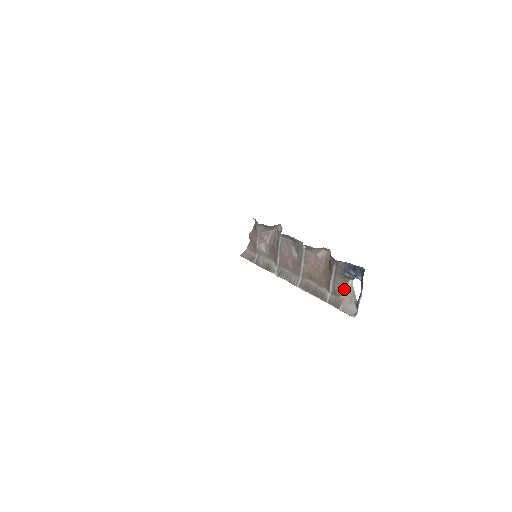
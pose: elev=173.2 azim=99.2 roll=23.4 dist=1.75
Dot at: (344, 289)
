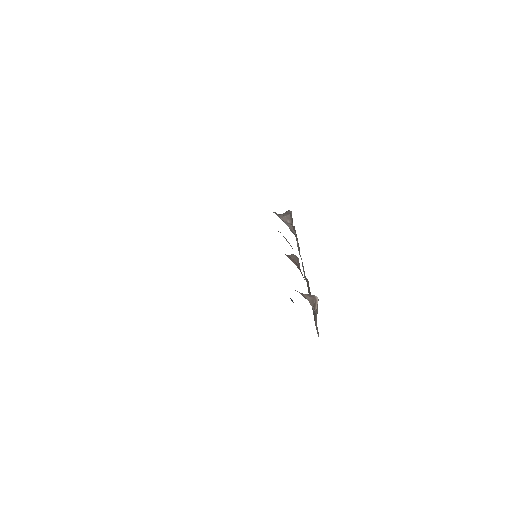
Dot at: (314, 304)
